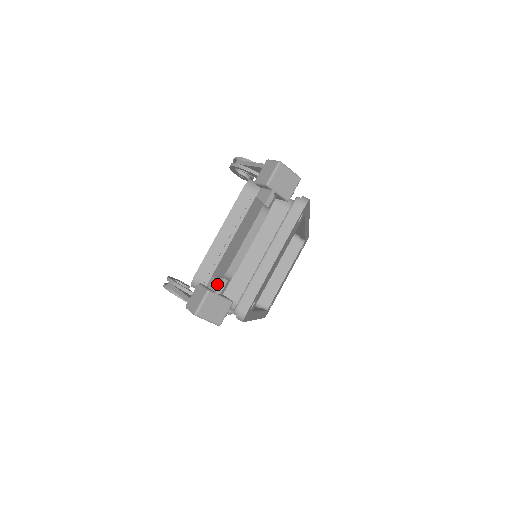
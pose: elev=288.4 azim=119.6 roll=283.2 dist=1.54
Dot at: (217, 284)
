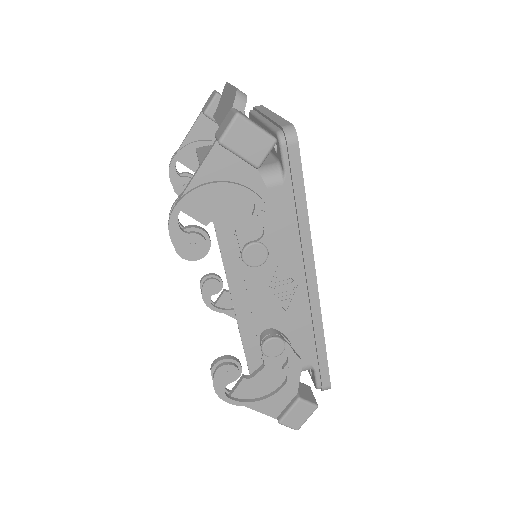
Dot at: occluded
